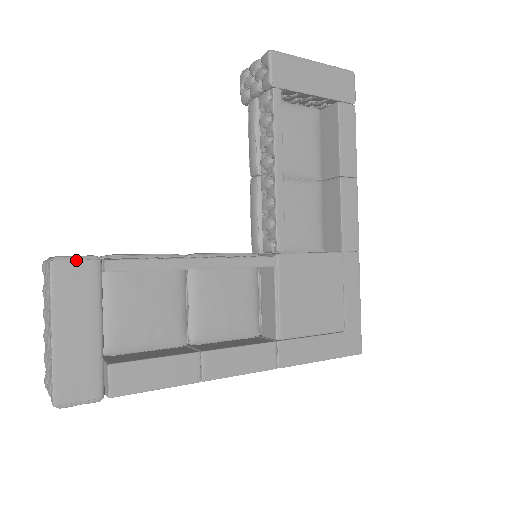
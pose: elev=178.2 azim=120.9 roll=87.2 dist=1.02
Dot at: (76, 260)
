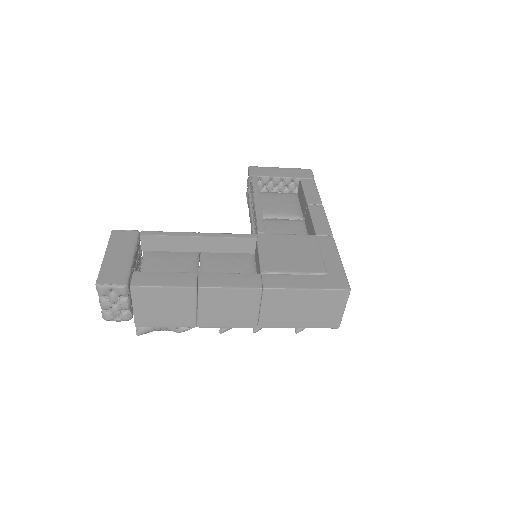
Dot at: (125, 231)
